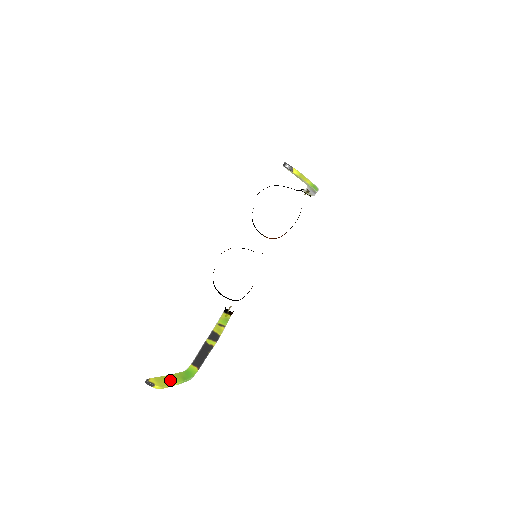
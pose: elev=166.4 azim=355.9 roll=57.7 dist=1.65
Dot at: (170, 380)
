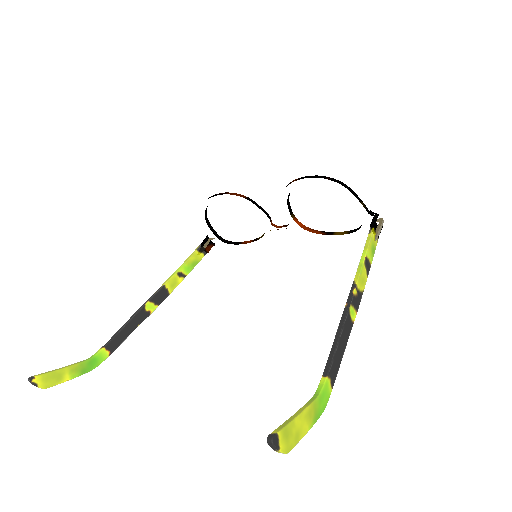
Dot at: (62, 376)
